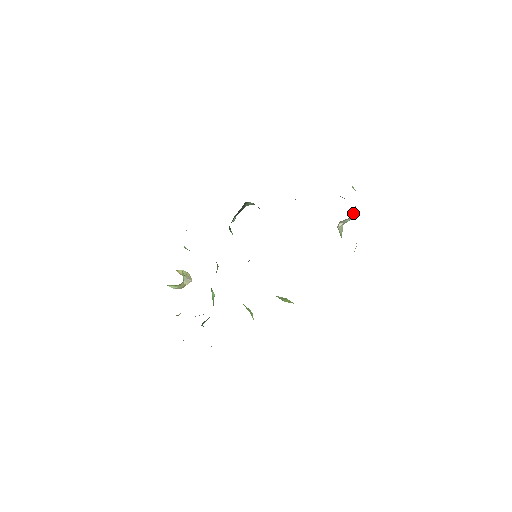
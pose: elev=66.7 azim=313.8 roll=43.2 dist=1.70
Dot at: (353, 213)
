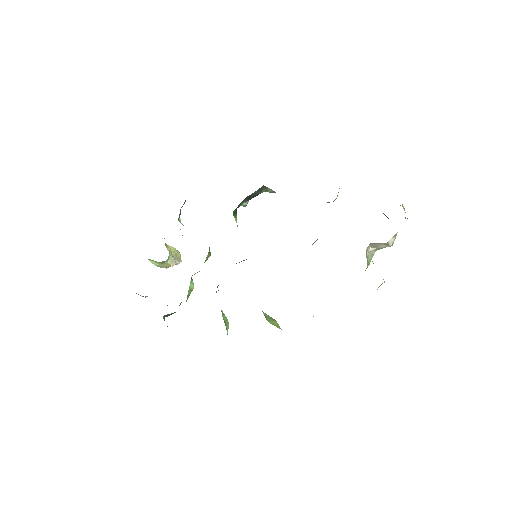
Dot at: (392, 239)
